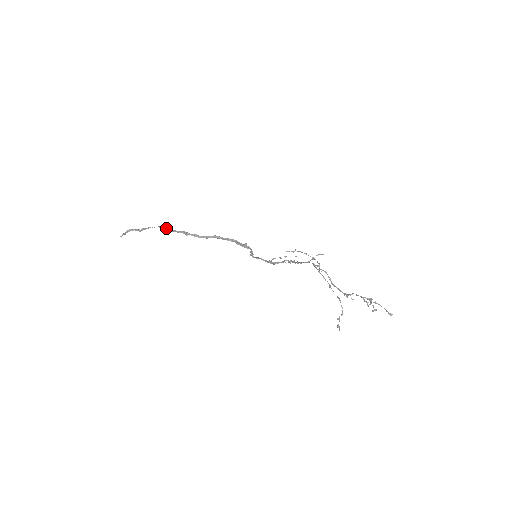
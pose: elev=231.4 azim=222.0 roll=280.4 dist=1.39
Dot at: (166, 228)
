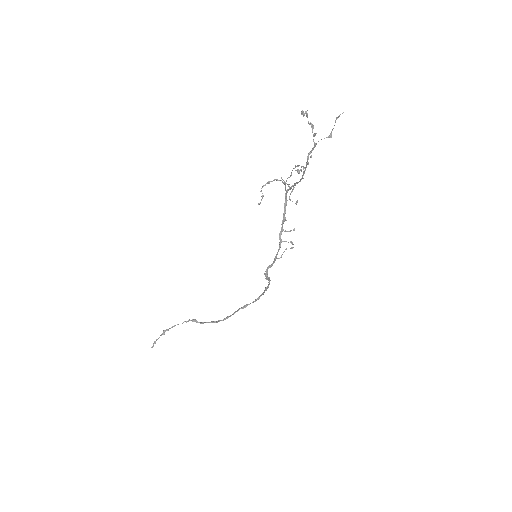
Dot at: occluded
